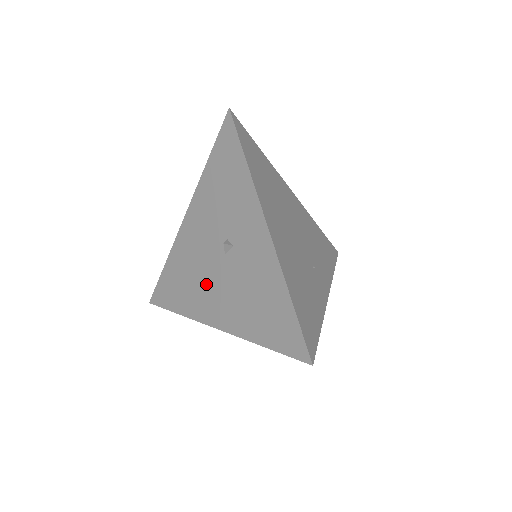
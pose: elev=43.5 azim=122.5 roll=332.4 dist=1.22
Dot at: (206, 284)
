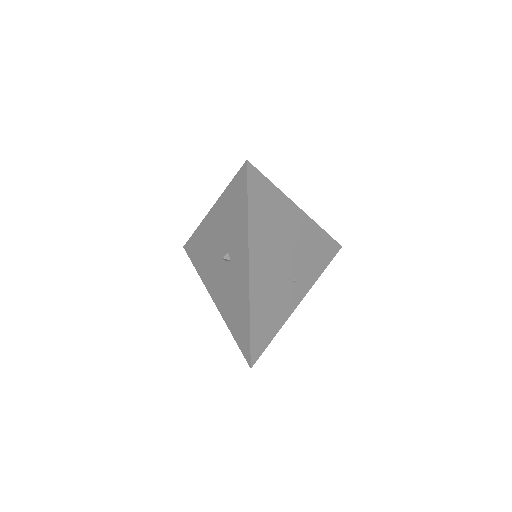
Dot at: (213, 269)
